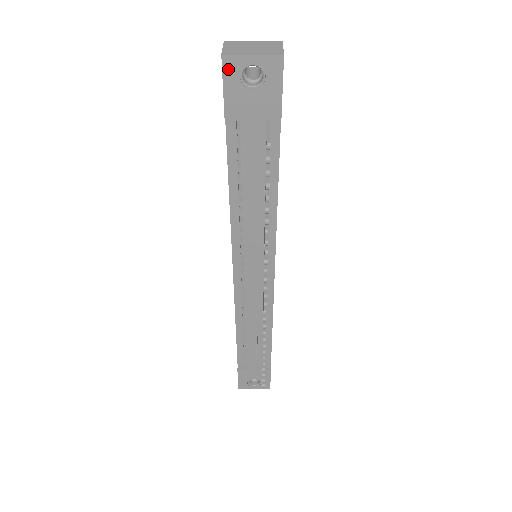
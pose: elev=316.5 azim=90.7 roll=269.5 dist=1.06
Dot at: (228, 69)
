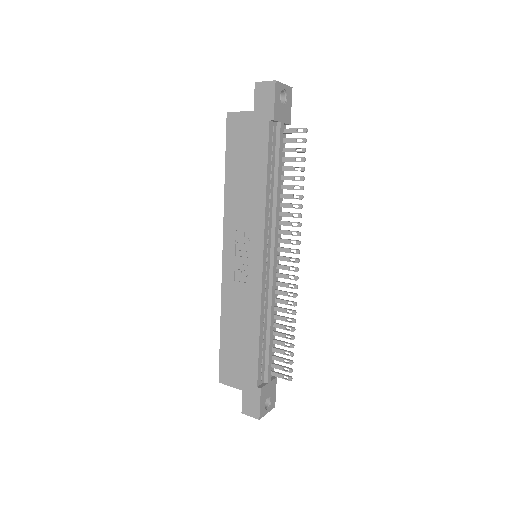
Dot at: (277, 90)
